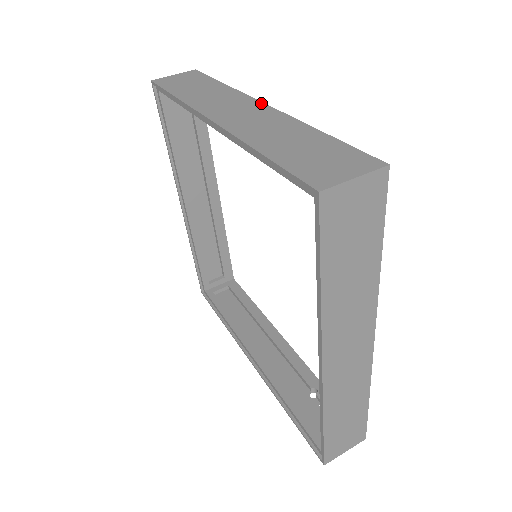
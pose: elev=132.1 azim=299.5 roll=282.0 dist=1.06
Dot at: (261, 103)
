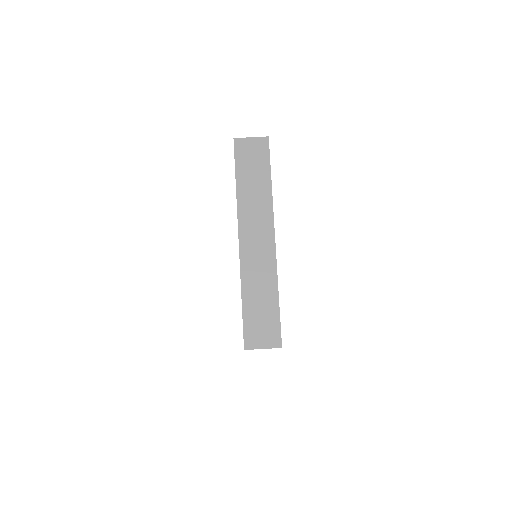
Dot at: (273, 237)
